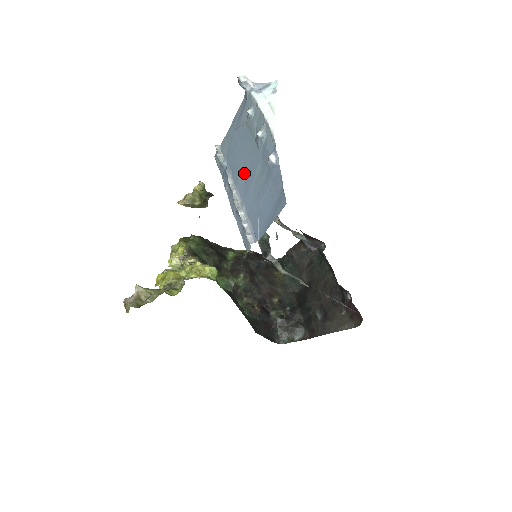
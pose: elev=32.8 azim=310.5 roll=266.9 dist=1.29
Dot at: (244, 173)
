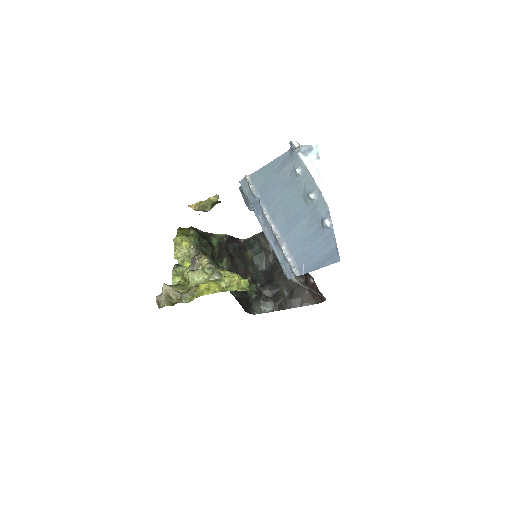
Dot at: (285, 215)
